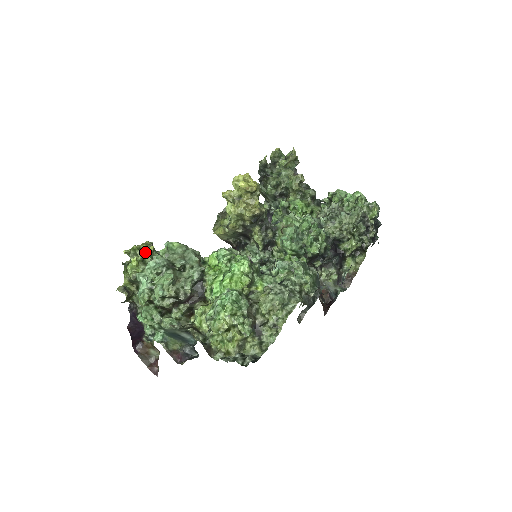
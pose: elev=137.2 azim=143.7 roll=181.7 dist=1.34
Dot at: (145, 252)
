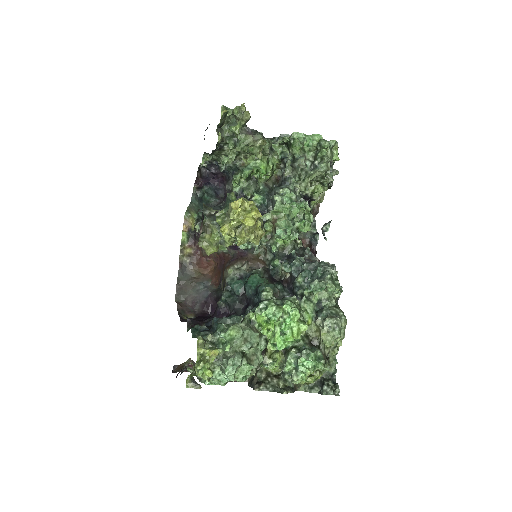
Dot at: (213, 360)
